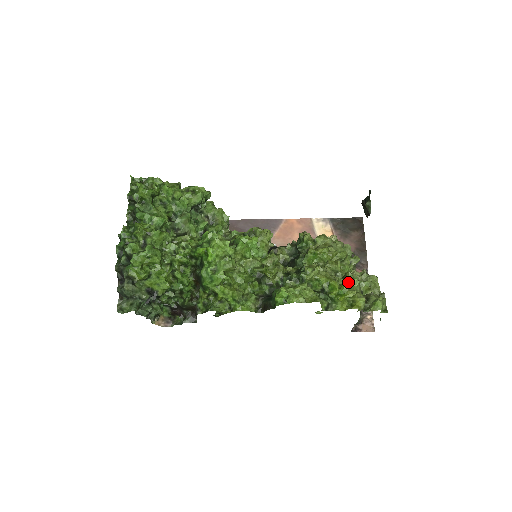
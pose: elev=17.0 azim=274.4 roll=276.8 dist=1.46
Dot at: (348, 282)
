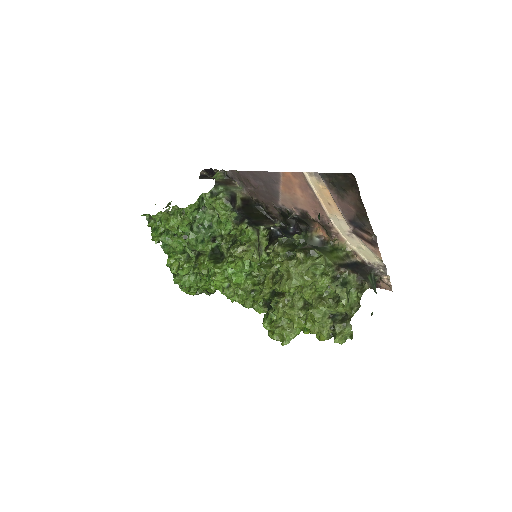
Dot at: (311, 318)
